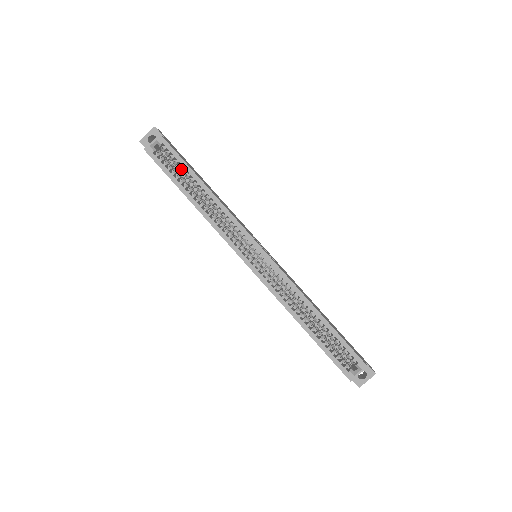
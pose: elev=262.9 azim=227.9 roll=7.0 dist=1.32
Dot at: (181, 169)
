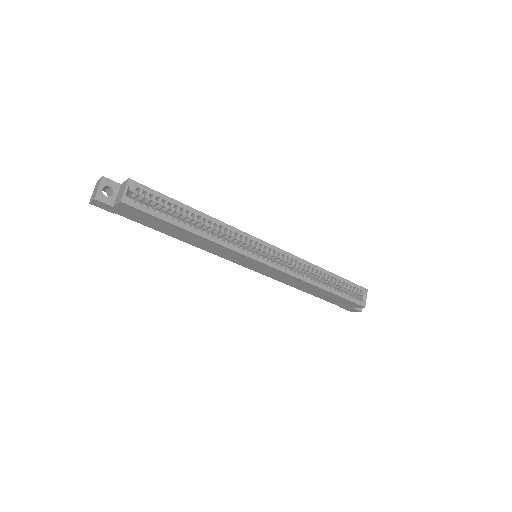
Dot at: (165, 206)
